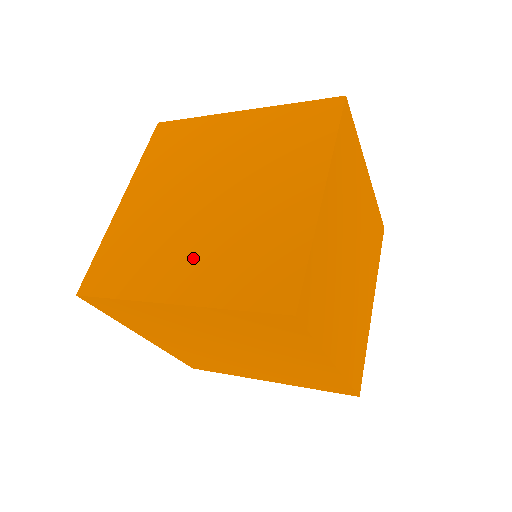
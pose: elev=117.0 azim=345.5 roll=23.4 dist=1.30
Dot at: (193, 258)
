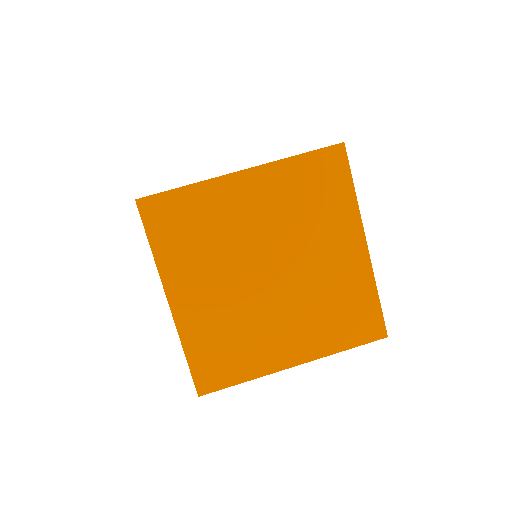
Dot at: occluded
